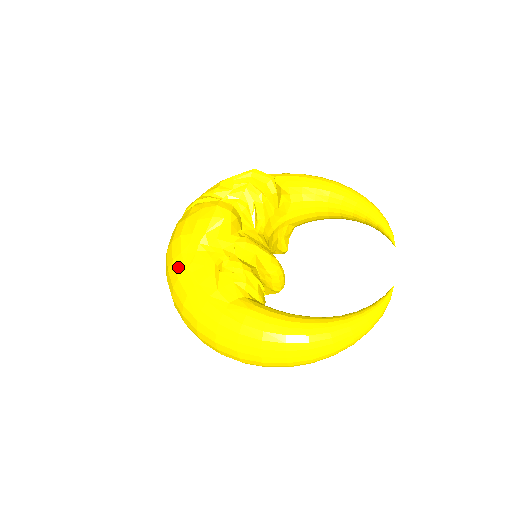
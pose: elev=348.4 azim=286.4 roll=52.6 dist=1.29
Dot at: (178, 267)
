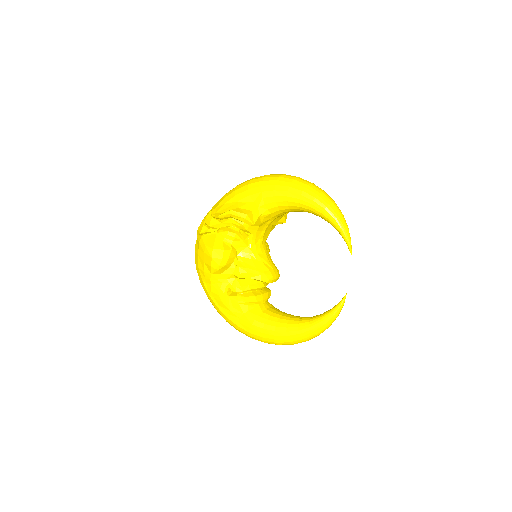
Dot at: (204, 290)
